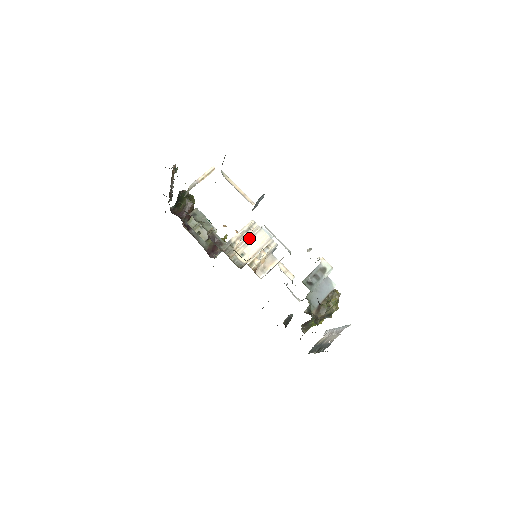
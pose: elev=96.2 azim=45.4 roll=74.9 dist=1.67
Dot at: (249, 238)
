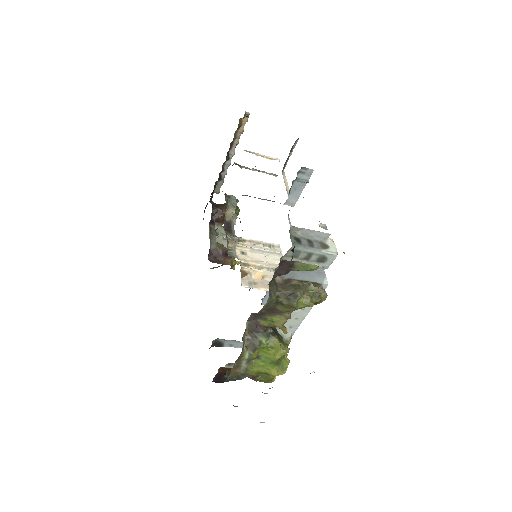
Dot at: (262, 249)
